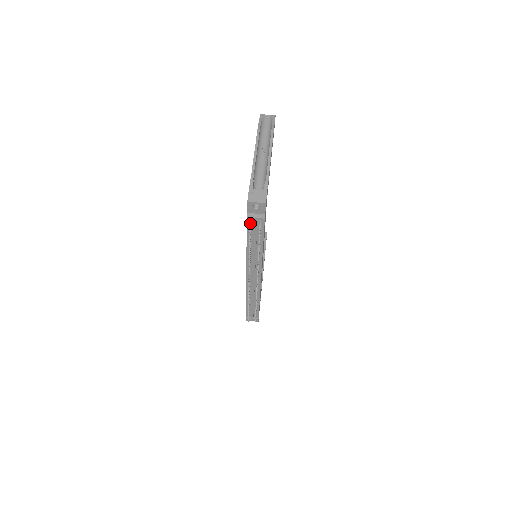
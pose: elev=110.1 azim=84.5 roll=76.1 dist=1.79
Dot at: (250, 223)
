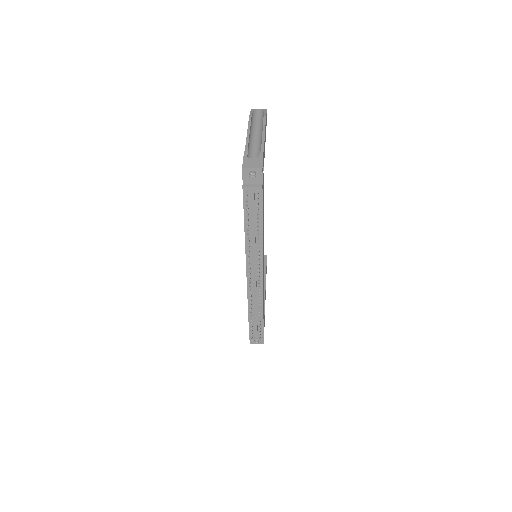
Dot at: (246, 194)
